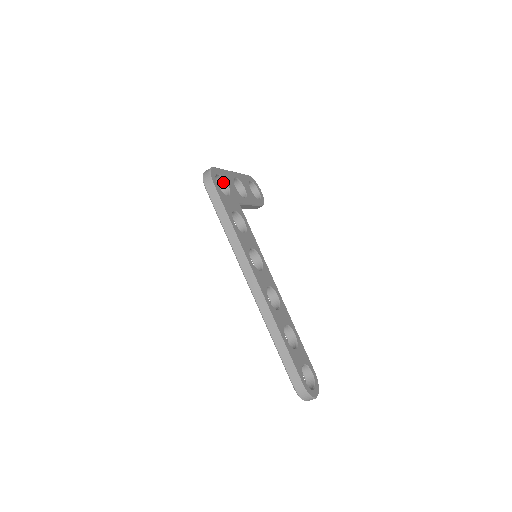
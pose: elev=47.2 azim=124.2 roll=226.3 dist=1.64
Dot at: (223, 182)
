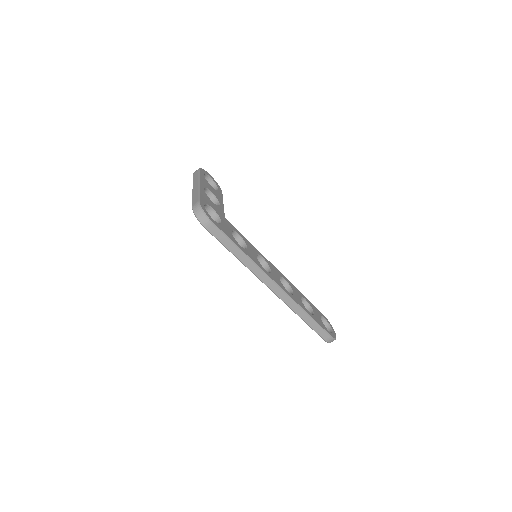
Dot at: (207, 207)
